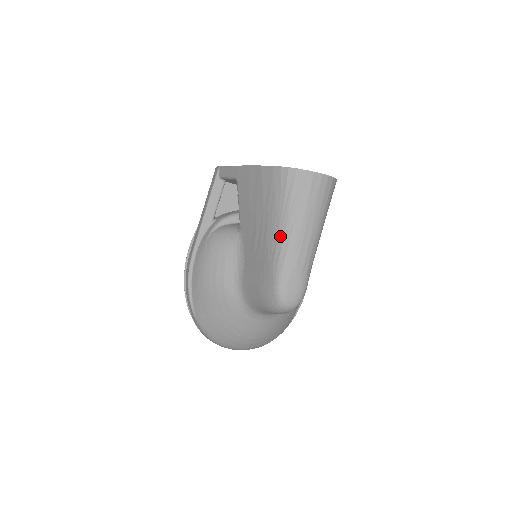
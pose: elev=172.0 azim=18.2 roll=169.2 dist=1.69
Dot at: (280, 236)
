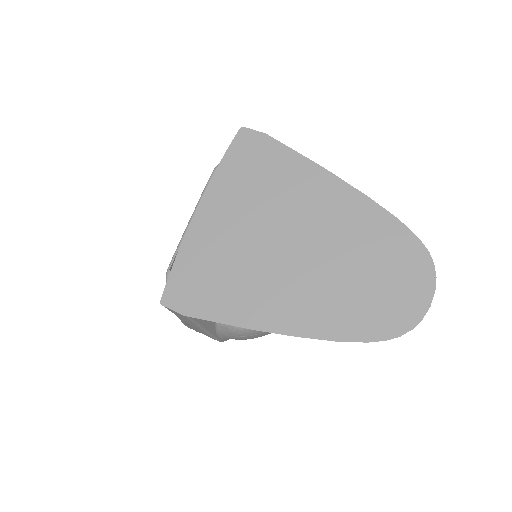
Dot at: occluded
